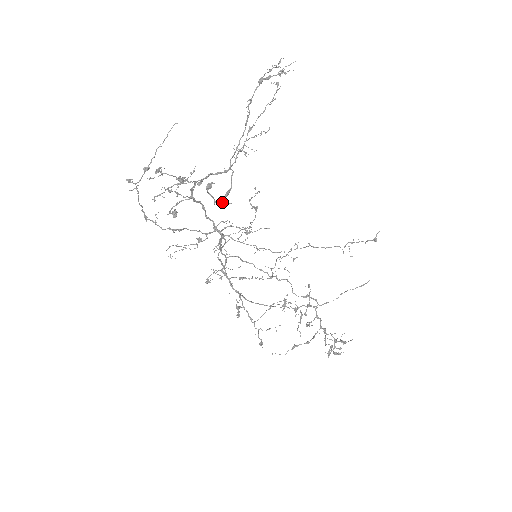
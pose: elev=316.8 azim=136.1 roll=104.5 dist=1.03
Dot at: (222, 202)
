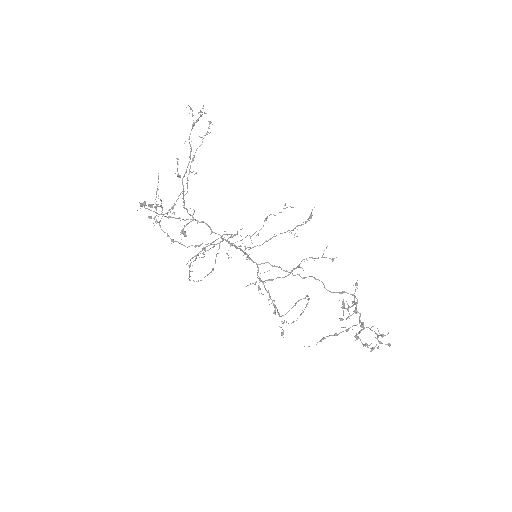
Dot at: (165, 213)
